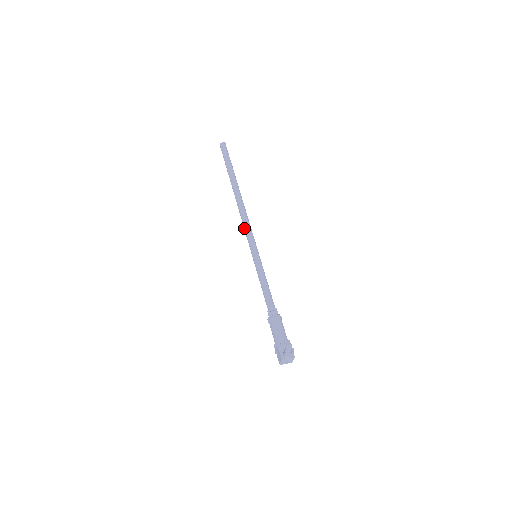
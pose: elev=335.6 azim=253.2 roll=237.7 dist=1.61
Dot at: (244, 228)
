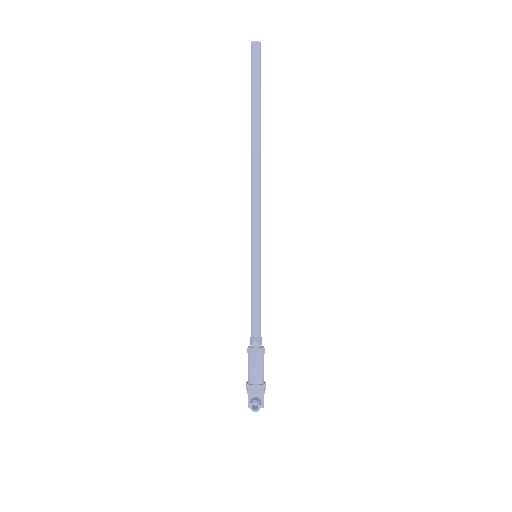
Dot at: (251, 208)
